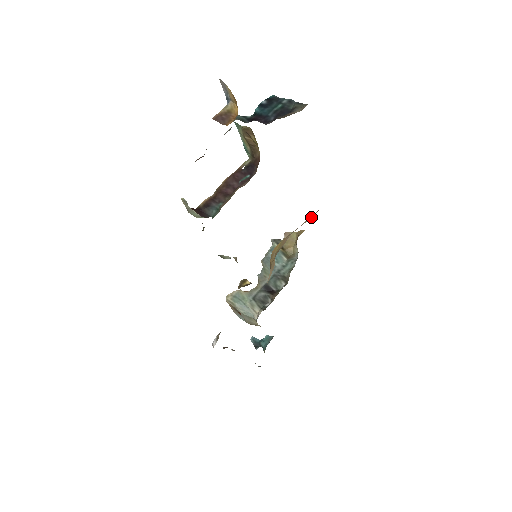
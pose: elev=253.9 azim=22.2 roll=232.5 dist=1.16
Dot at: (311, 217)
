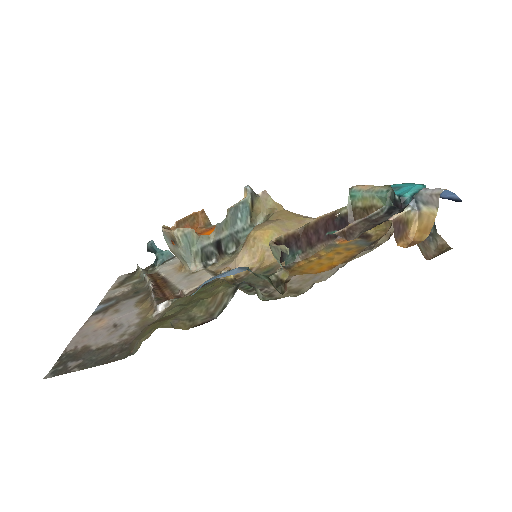
Dot at: occluded
